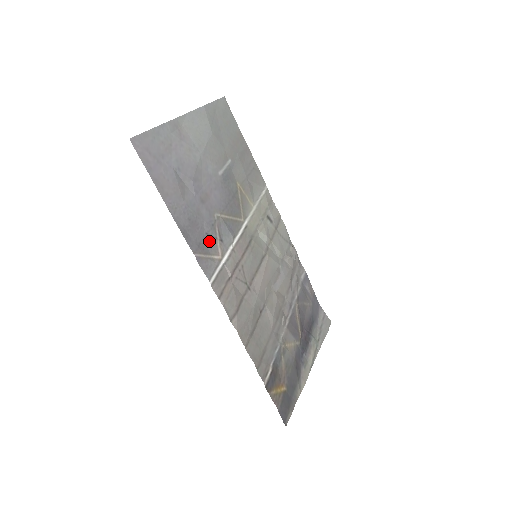
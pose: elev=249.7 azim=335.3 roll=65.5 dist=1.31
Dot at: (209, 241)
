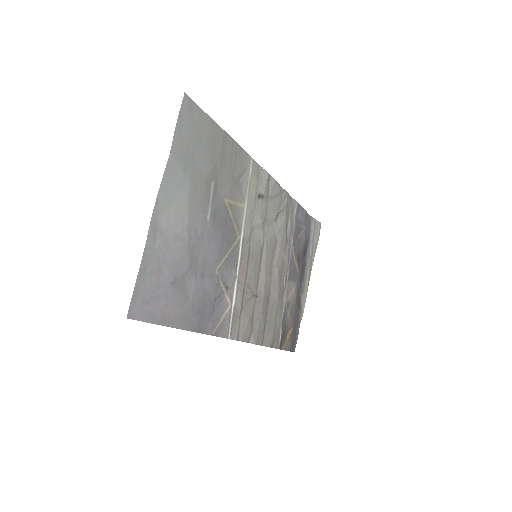
Dot at: (218, 303)
